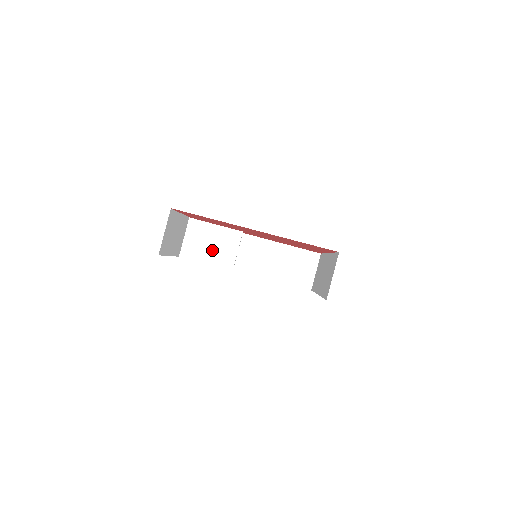
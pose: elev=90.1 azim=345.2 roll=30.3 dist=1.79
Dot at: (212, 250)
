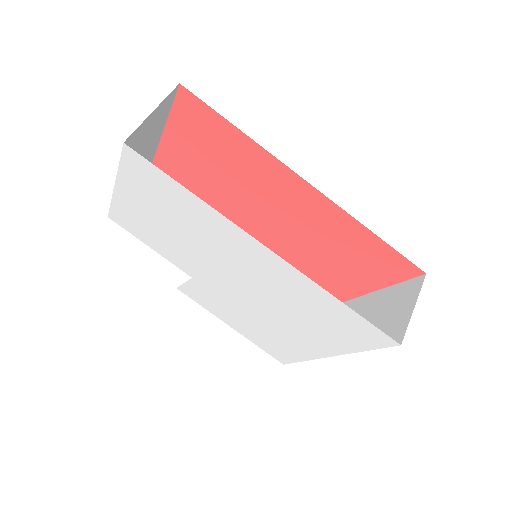
Dot at: occluded
